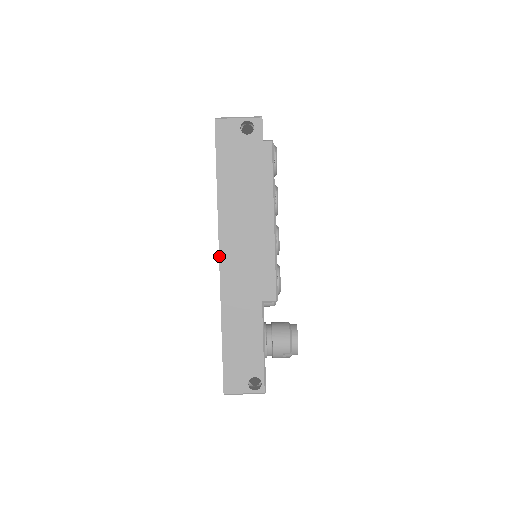
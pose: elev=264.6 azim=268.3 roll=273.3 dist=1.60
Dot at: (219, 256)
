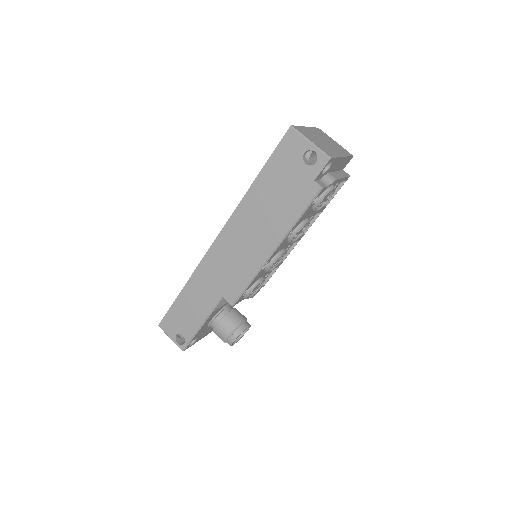
Dot at: (216, 238)
